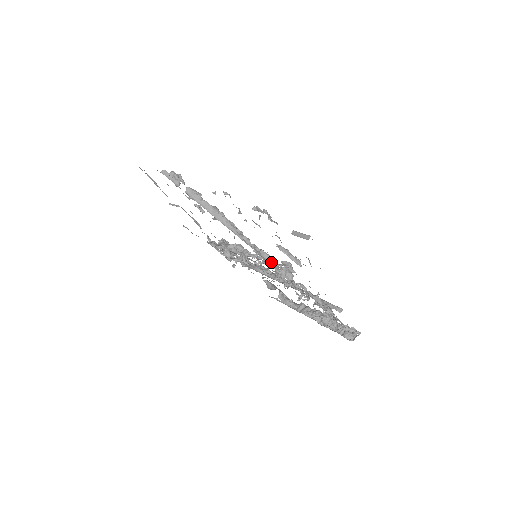
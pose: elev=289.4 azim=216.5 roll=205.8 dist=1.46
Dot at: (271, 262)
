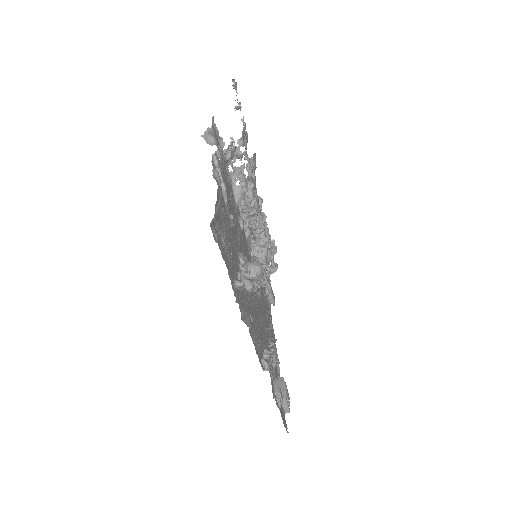
Dot at: occluded
